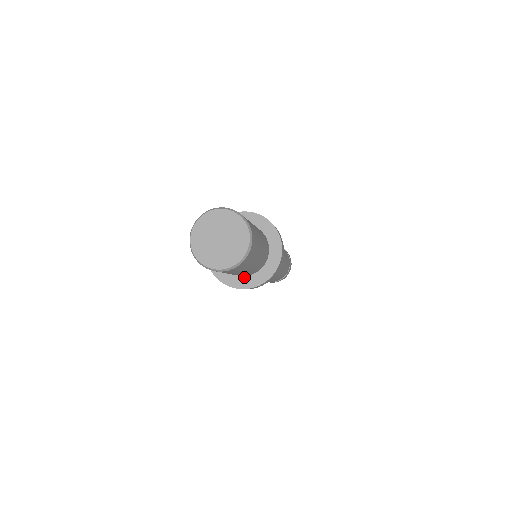
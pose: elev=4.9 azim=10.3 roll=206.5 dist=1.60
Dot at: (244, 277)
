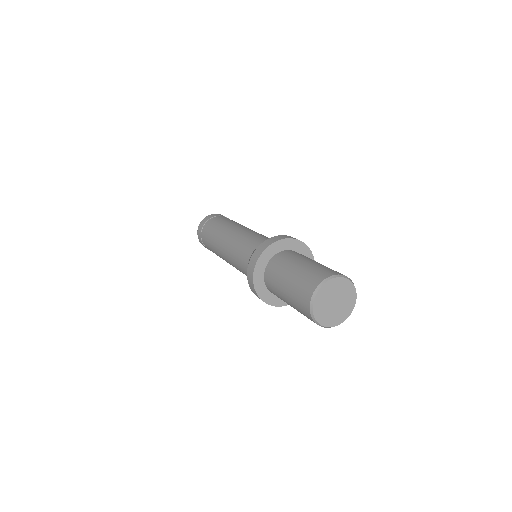
Dot at: occluded
